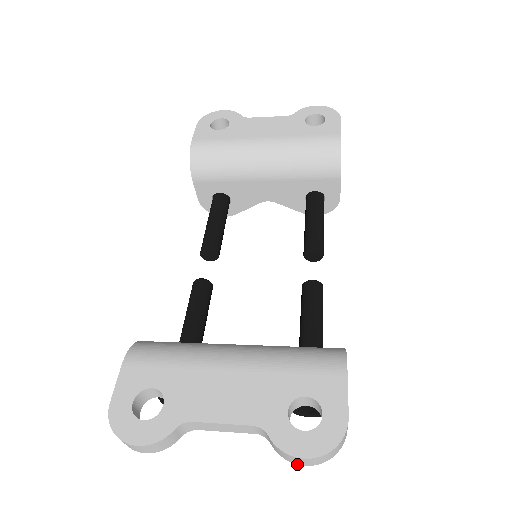
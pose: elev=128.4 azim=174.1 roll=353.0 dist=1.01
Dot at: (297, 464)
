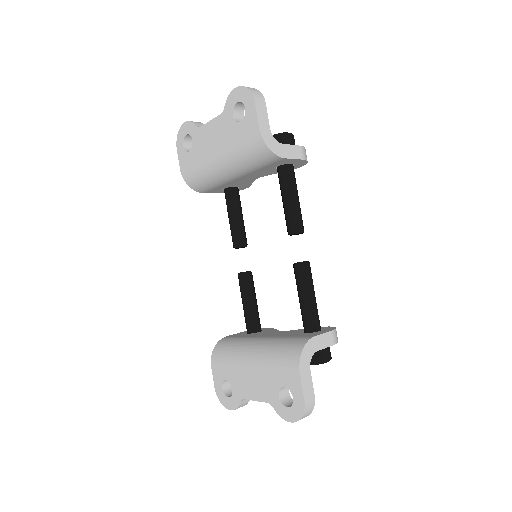
Dot at: occluded
